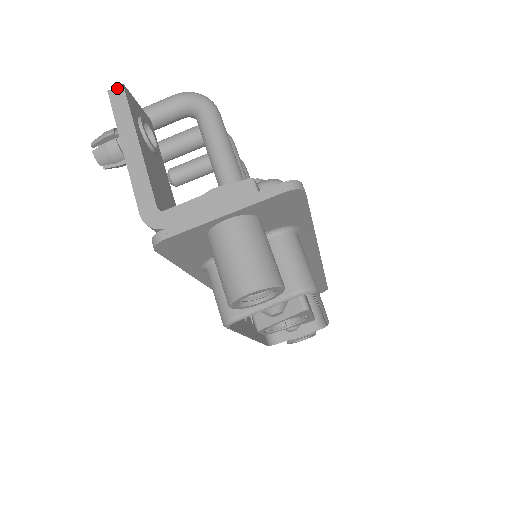
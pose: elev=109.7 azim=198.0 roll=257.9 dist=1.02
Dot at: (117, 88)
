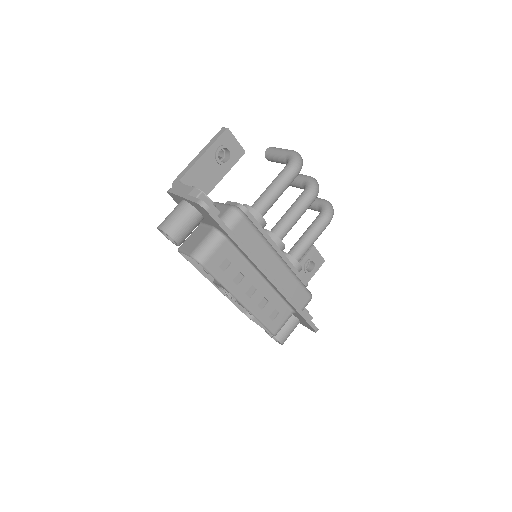
Dot at: (225, 128)
